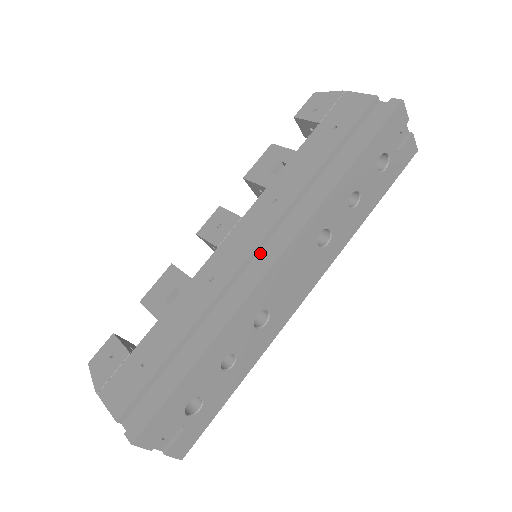
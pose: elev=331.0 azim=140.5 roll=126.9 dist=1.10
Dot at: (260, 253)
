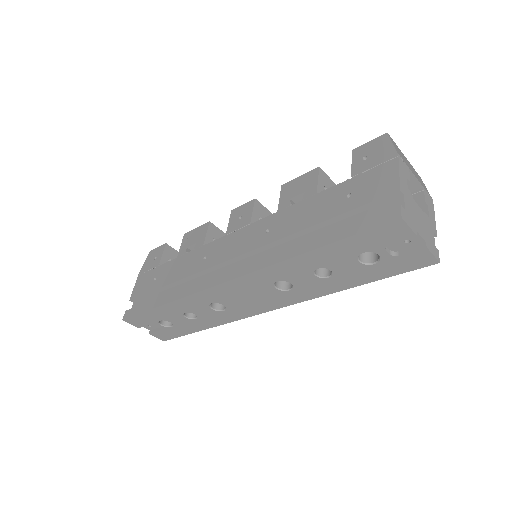
Dot at: (234, 264)
